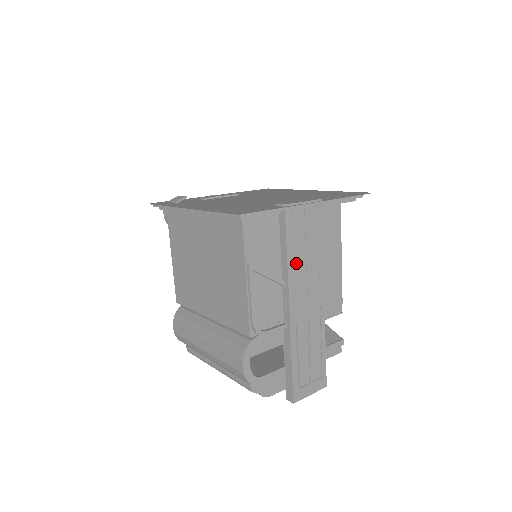
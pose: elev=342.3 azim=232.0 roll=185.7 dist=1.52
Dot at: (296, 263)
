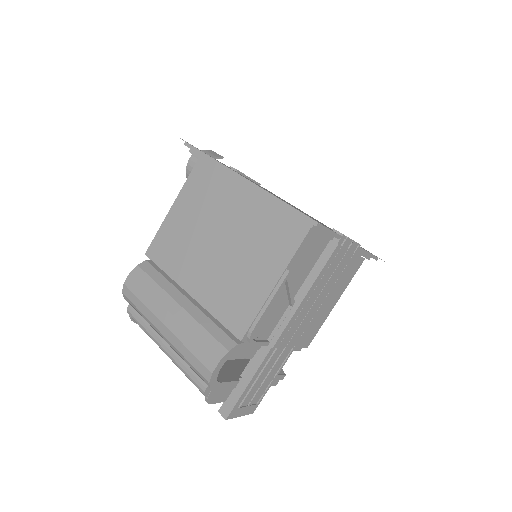
Dot at: (314, 291)
